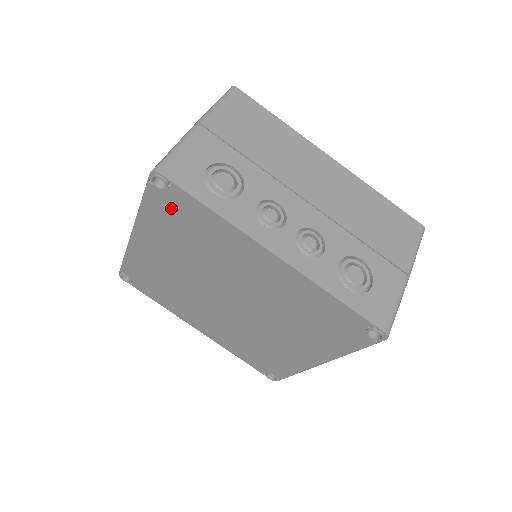
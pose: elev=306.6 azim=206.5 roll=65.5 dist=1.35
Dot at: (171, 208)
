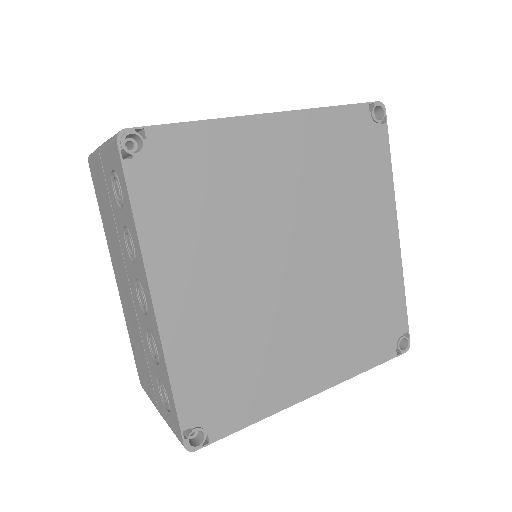
Dot at: (164, 175)
